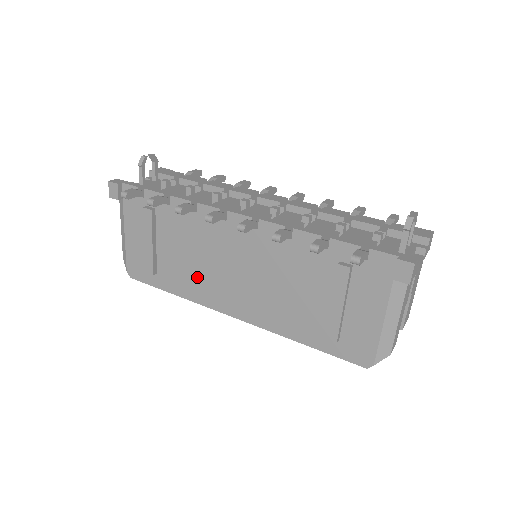
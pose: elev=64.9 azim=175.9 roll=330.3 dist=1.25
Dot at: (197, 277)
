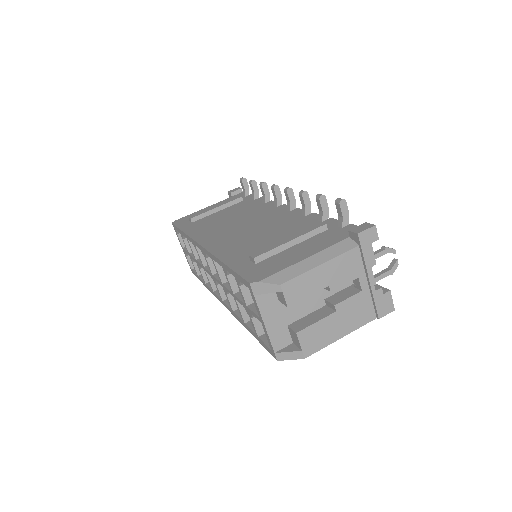
Dot at: (214, 226)
